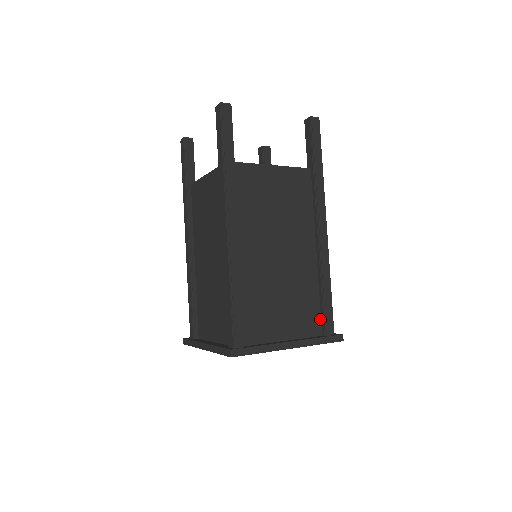
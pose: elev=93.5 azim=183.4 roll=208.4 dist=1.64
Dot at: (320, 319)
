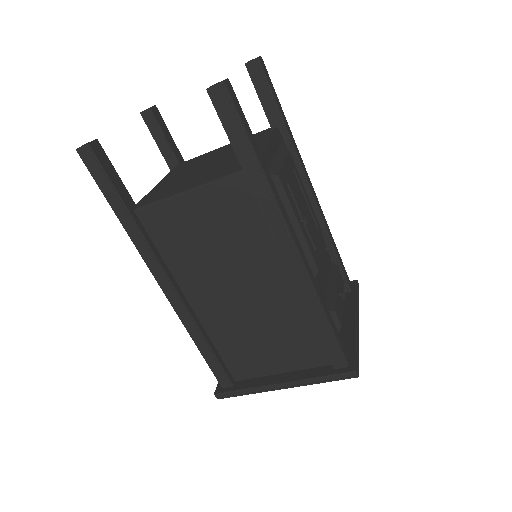
Dot at: occluded
